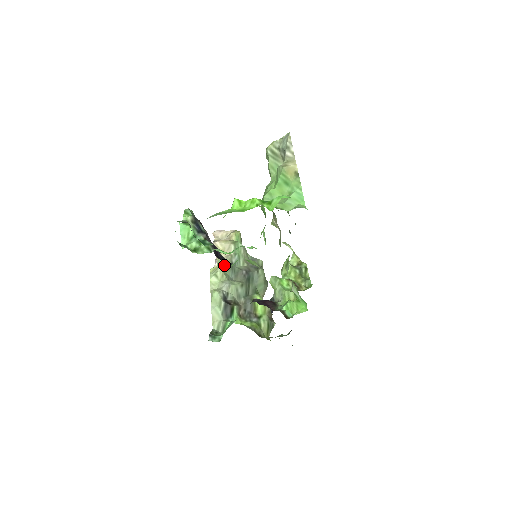
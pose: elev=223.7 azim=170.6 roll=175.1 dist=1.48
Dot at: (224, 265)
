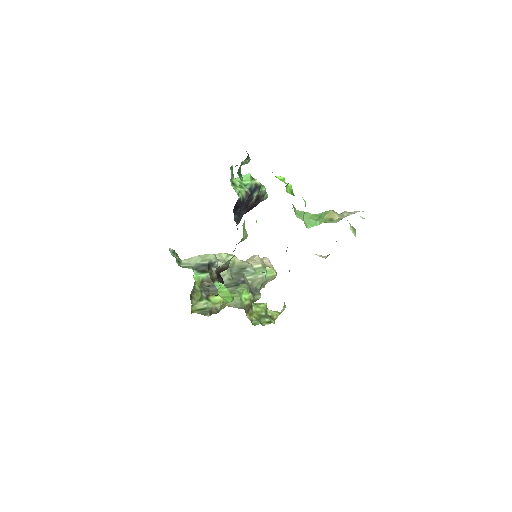
Dot at: (240, 261)
